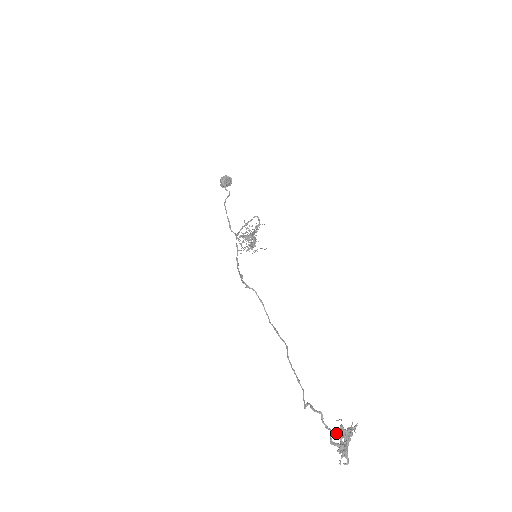
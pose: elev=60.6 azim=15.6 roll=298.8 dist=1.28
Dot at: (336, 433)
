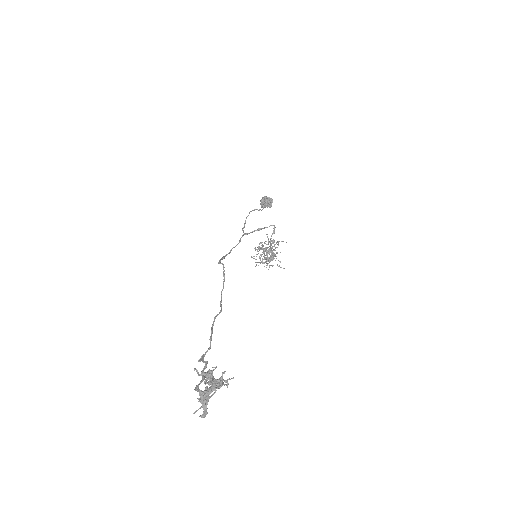
Dot at: occluded
